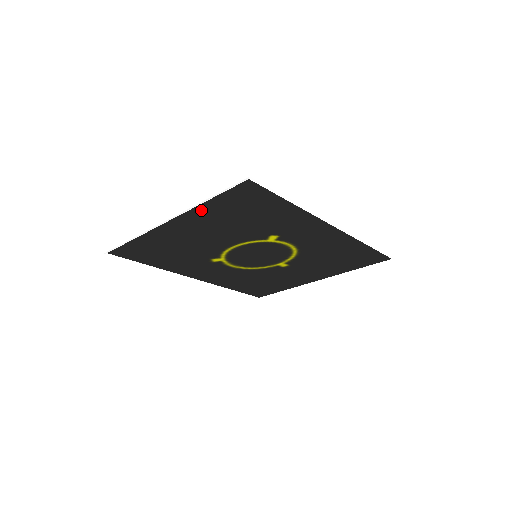
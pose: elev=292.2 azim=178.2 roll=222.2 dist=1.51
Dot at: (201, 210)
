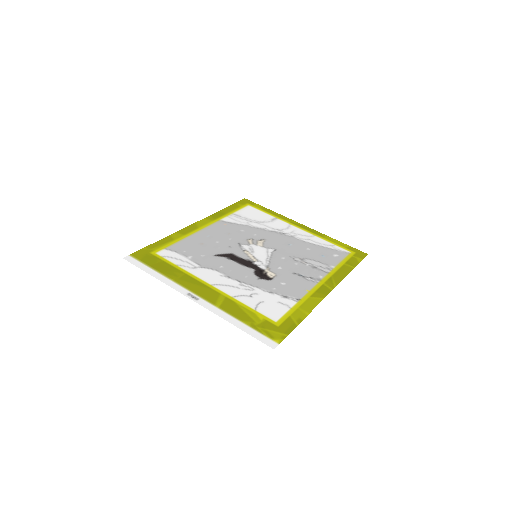
Dot at: (225, 312)
